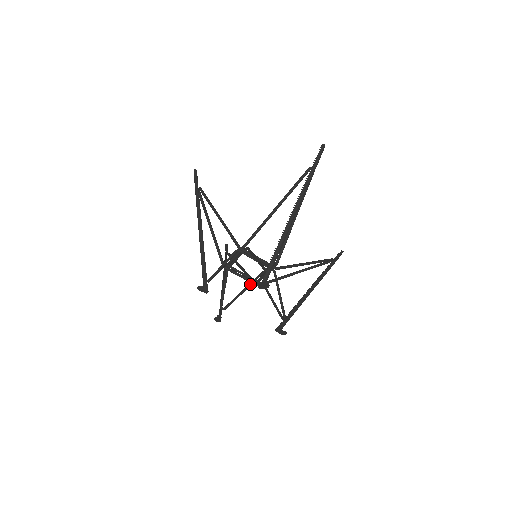
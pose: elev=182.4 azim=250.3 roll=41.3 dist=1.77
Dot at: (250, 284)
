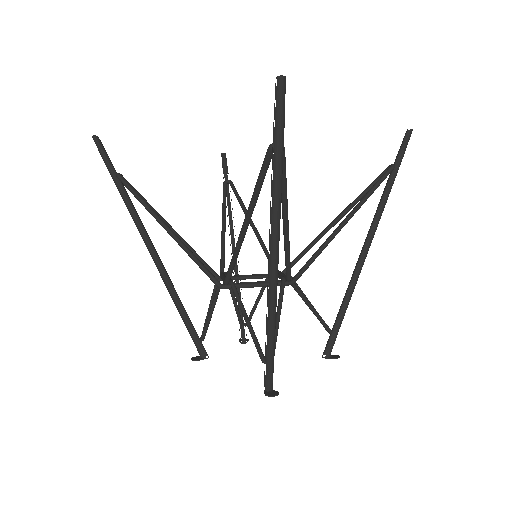
Dot at: occluded
